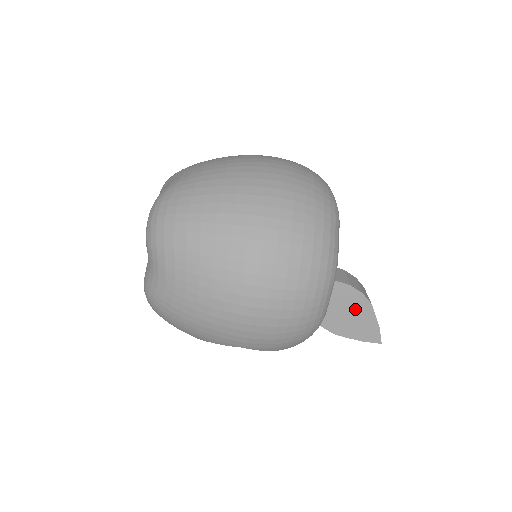
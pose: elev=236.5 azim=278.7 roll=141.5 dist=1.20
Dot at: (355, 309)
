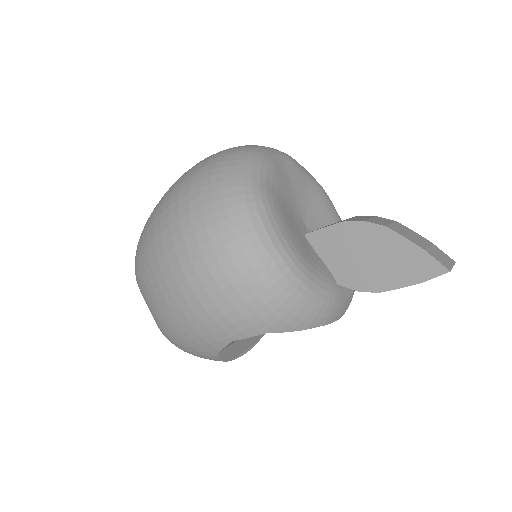
Dot at: (374, 246)
